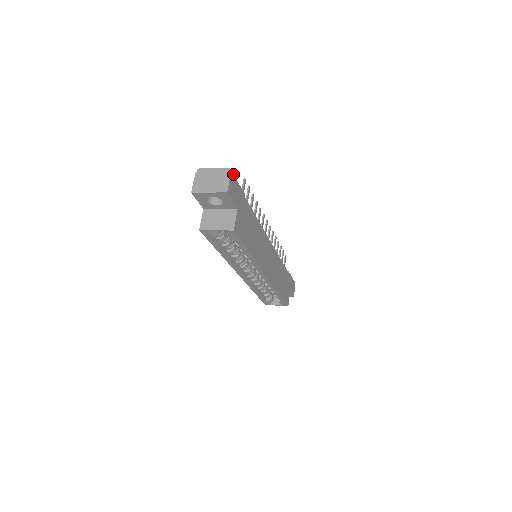
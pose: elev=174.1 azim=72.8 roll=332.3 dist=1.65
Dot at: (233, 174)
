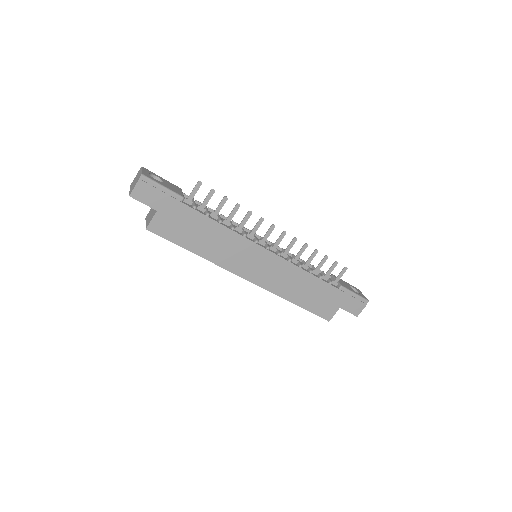
Dot at: (149, 179)
